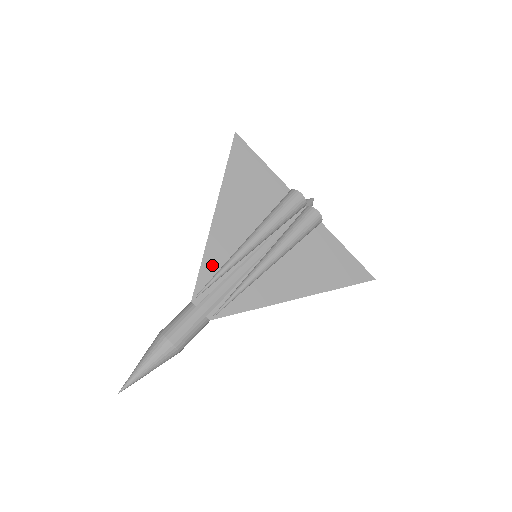
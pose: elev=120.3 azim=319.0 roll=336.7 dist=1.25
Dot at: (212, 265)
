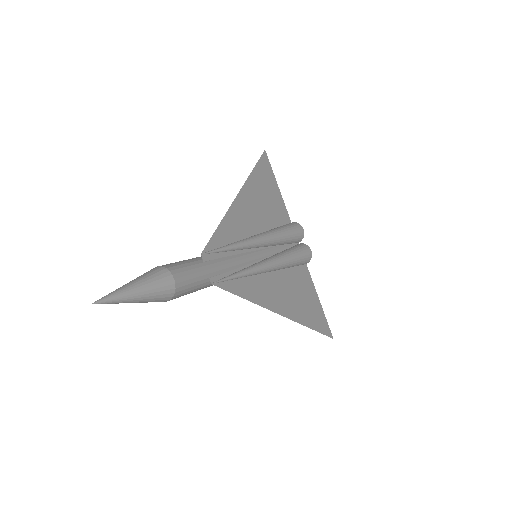
Dot at: (226, 235)
